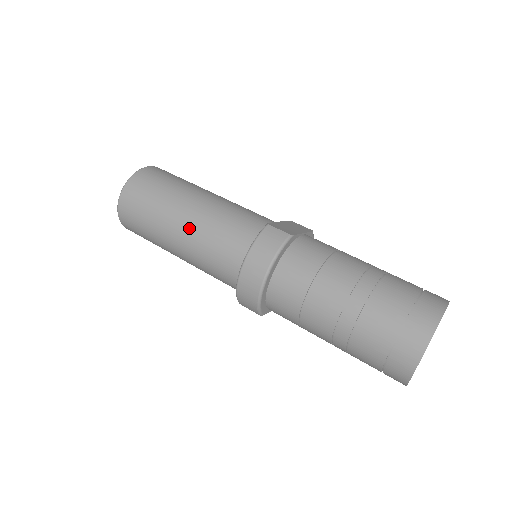
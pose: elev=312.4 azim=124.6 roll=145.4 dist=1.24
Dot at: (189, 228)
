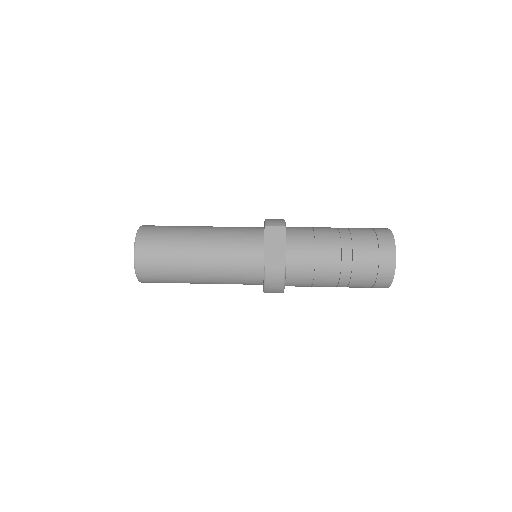
Dot at: (210, 281)
